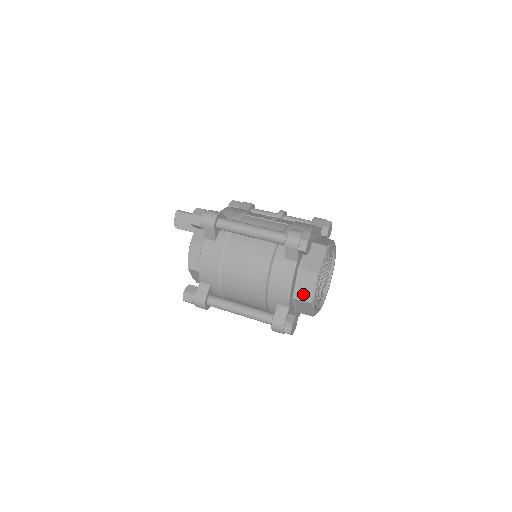
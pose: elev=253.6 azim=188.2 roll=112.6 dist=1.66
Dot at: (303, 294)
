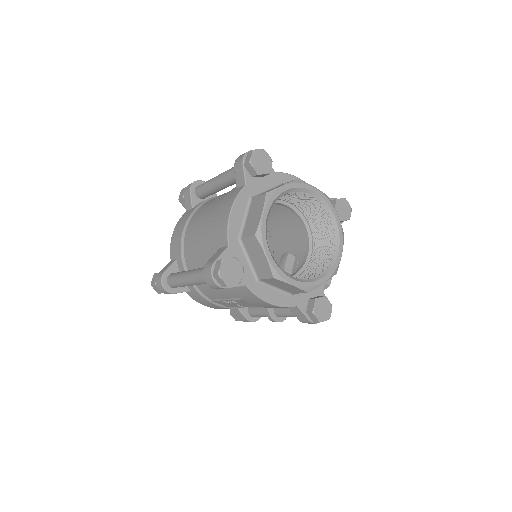
Dot at: (250, 227)
